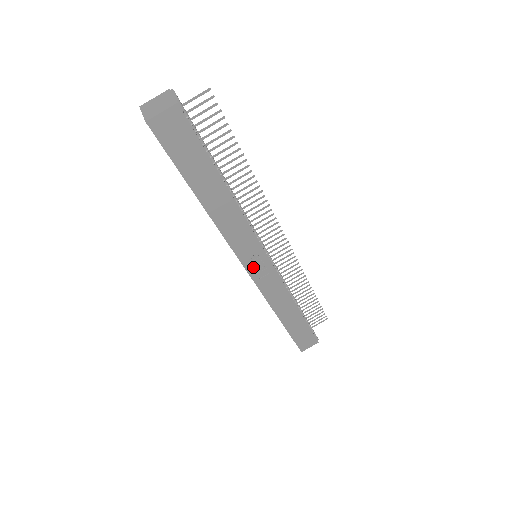
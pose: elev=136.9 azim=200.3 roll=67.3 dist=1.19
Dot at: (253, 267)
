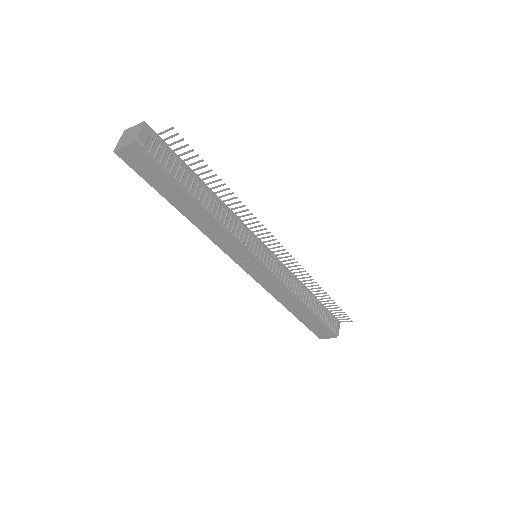
Dot at: (247, 266)
